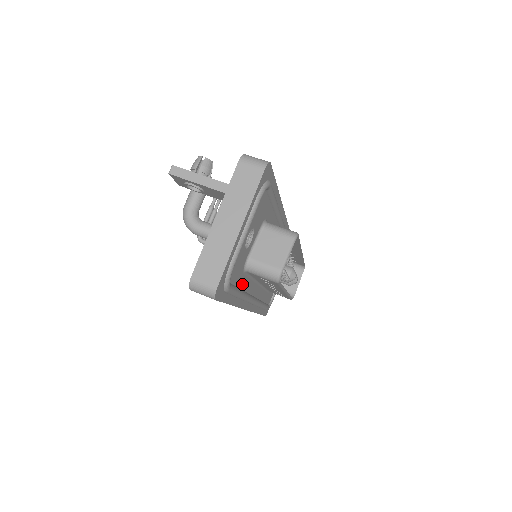
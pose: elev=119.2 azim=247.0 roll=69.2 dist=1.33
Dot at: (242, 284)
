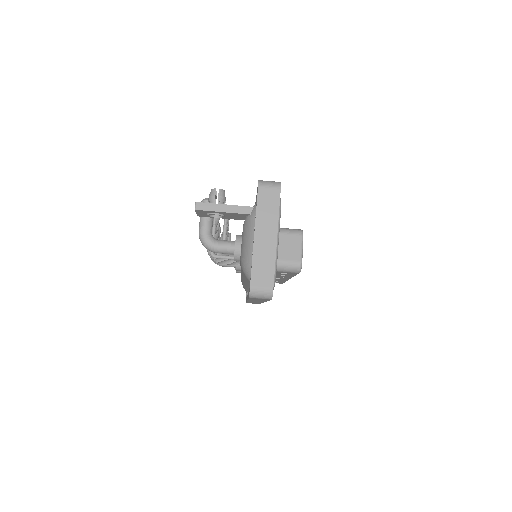
Dot at: occluded
